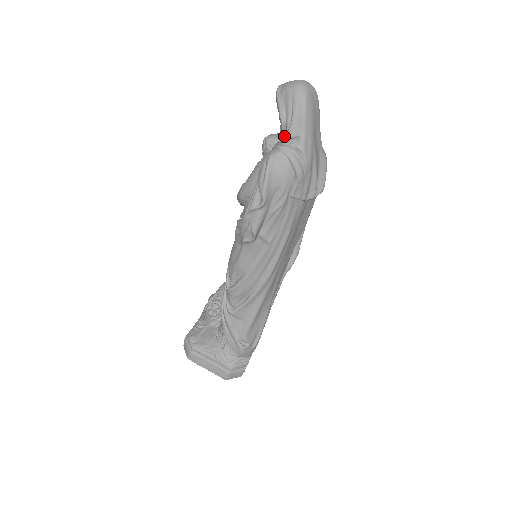
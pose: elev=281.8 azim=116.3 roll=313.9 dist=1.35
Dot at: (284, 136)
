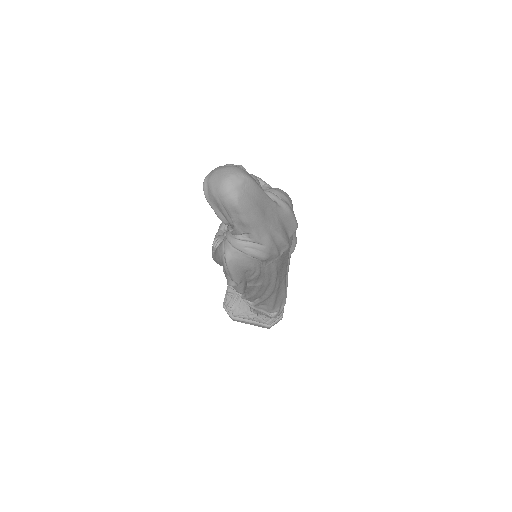
Dot at: (232, 233)
